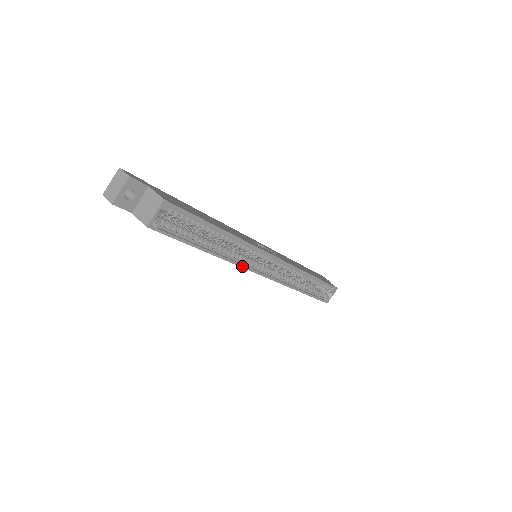
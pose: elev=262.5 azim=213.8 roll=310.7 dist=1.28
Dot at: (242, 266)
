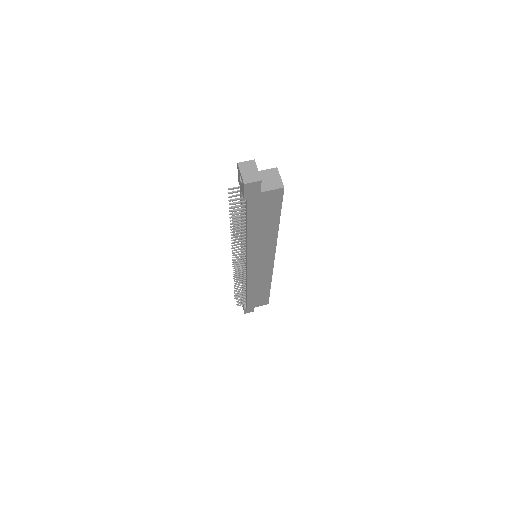
Dot at: occluded
